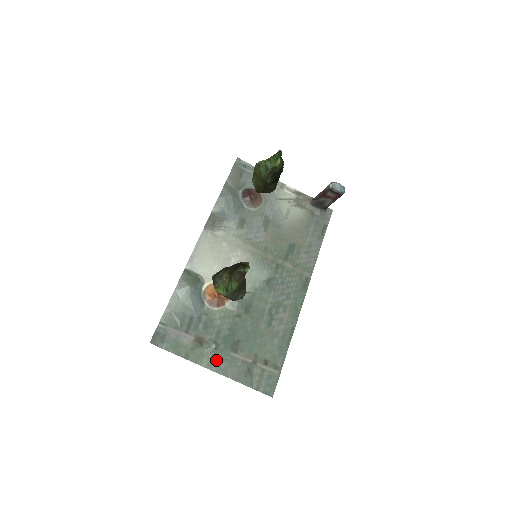
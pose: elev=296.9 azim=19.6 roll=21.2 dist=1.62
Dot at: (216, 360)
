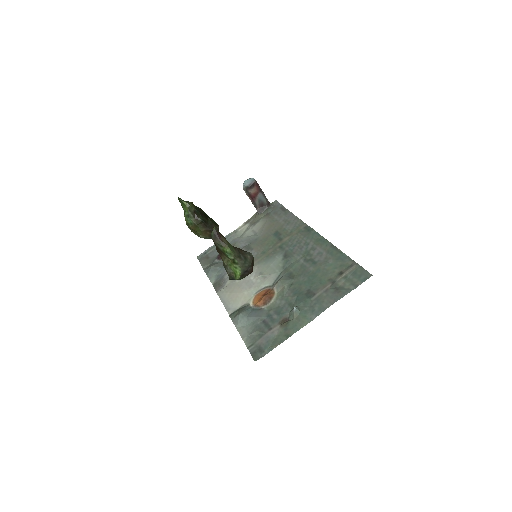
Dot at: (308, 313)
